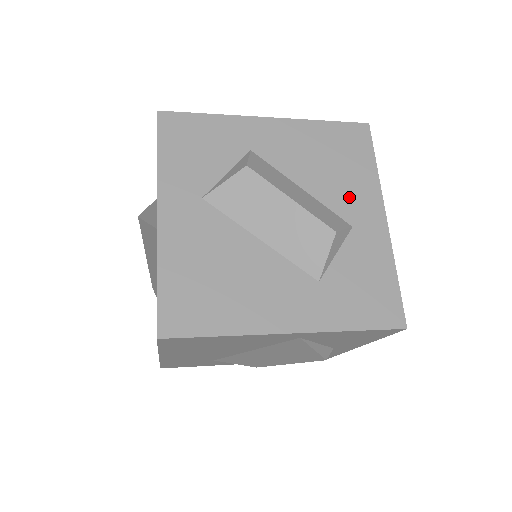
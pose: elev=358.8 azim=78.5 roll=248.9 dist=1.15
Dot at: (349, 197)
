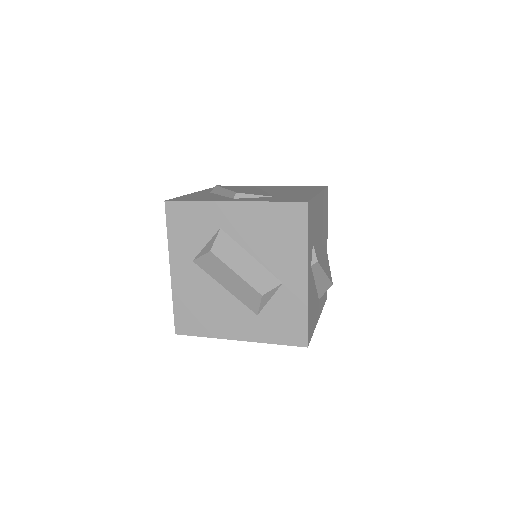
Dot at: (283, 262)
